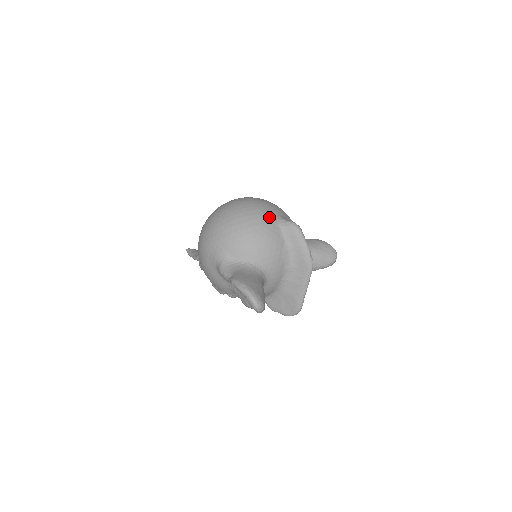
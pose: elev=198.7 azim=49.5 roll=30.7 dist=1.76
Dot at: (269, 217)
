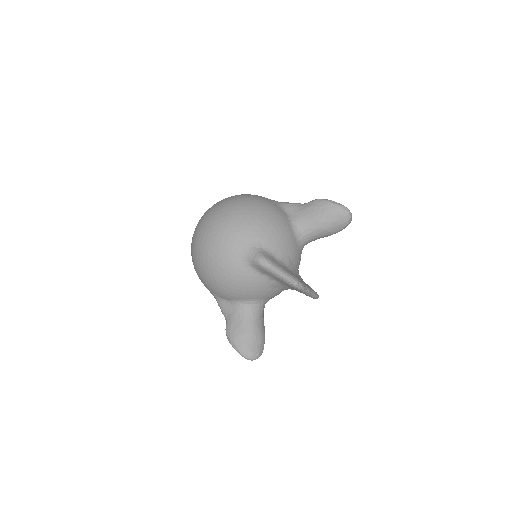
Dot at: (234, 259)
